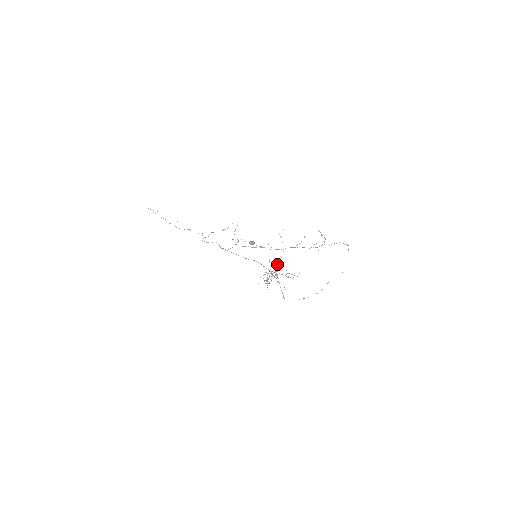
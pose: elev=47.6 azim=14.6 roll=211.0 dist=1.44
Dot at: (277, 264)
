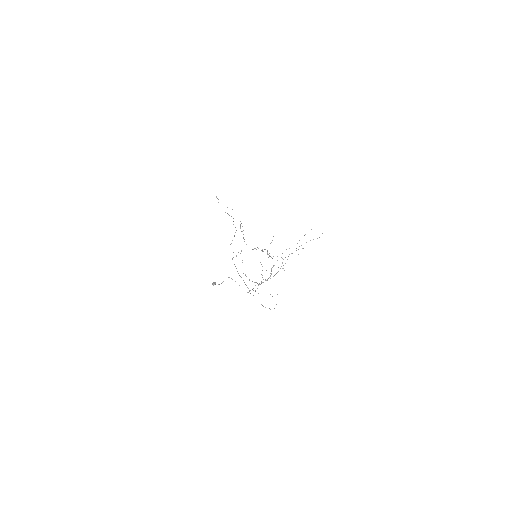
Dot at: occluded
